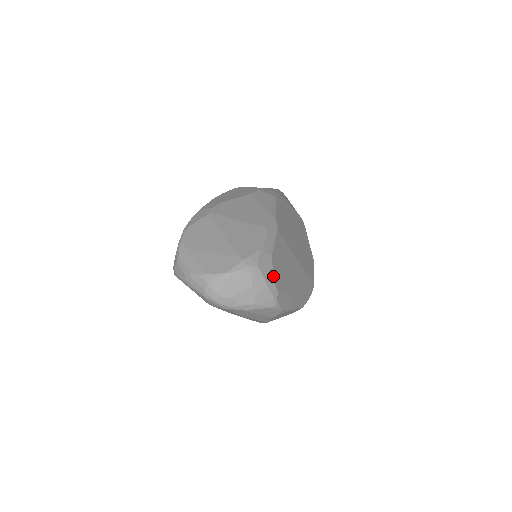
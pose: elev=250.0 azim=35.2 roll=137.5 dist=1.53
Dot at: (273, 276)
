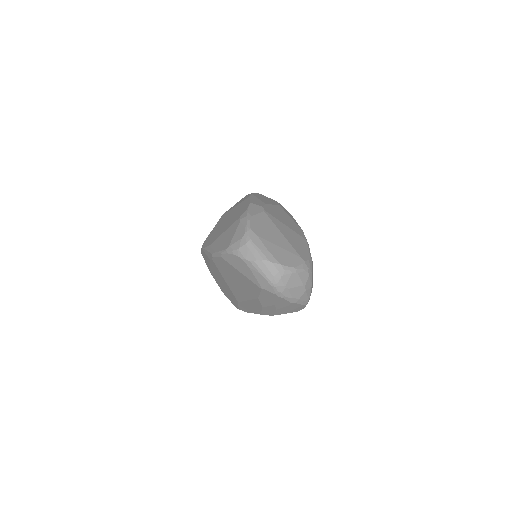
Dot at: occluded
